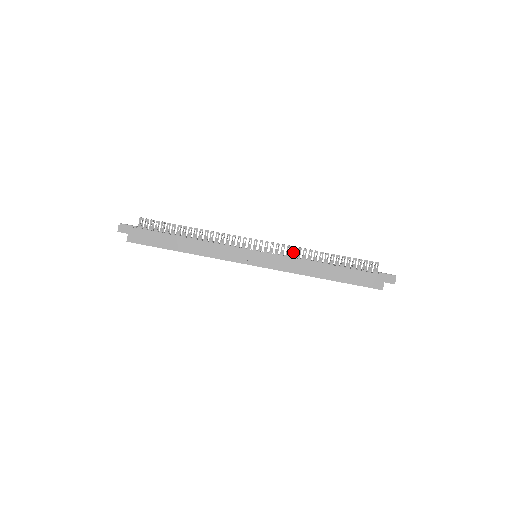
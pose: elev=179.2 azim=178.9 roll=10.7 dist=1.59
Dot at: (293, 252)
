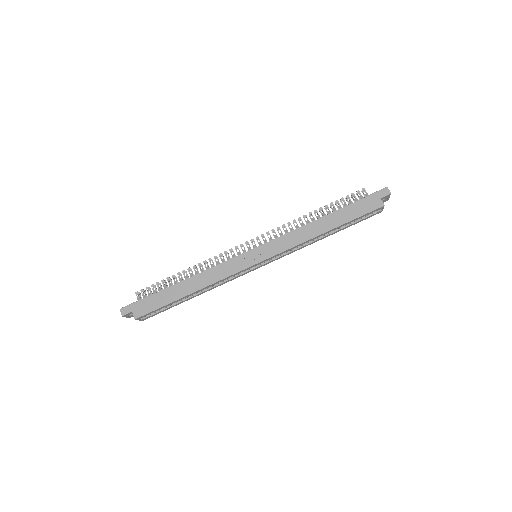
Dot at: (285, 230)
